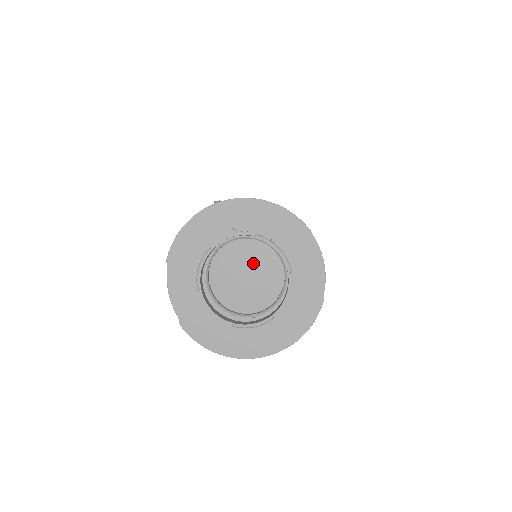
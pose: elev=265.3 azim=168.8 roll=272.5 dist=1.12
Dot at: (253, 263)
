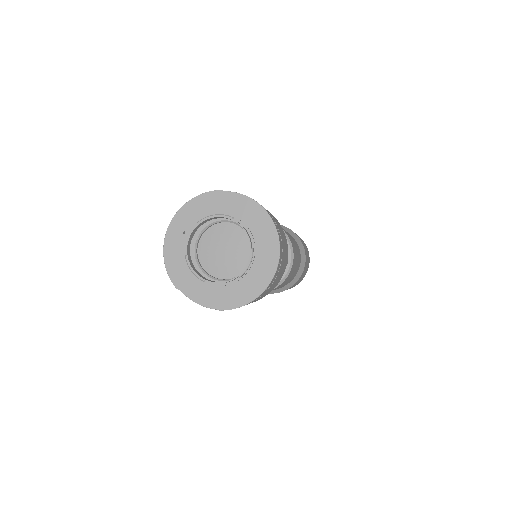
Dot at: (219, 241)
